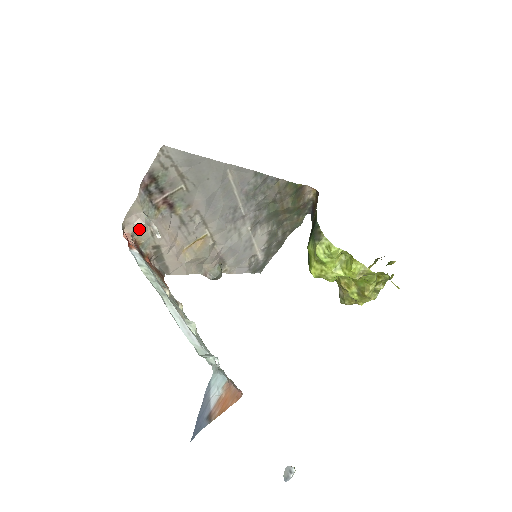
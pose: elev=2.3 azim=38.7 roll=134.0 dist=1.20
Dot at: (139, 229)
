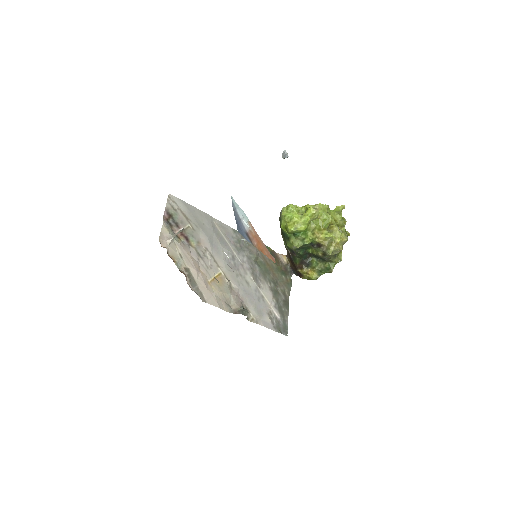
Dot at: (171, 248)
